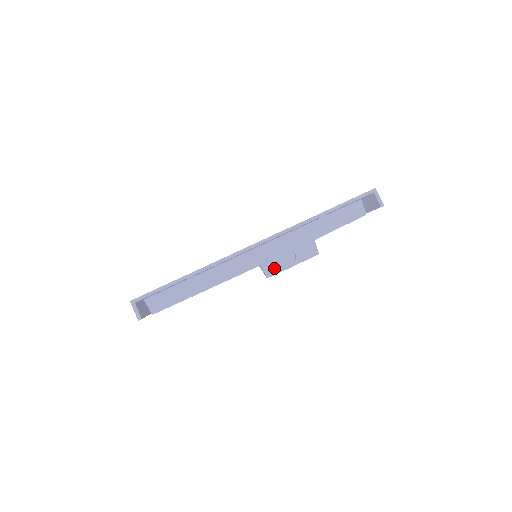
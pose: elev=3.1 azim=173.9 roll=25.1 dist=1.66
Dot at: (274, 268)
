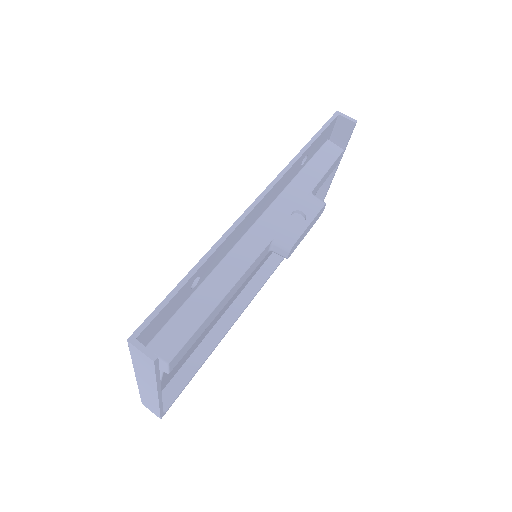
Dot at: (290, 236)
